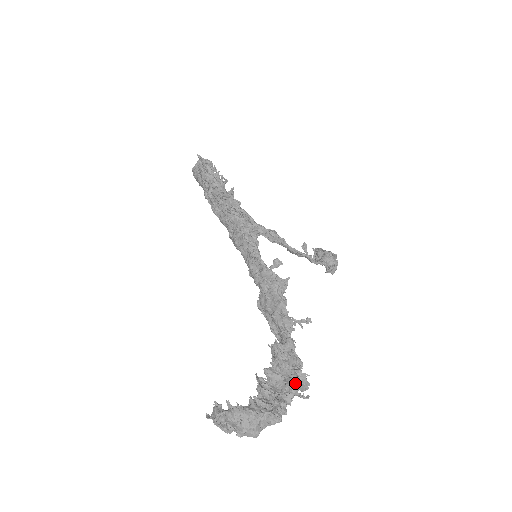
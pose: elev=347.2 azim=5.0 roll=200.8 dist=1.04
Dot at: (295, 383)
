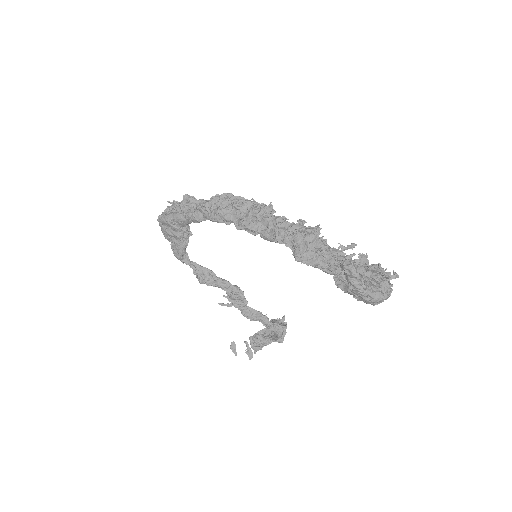
Dot at: (379, 272)
